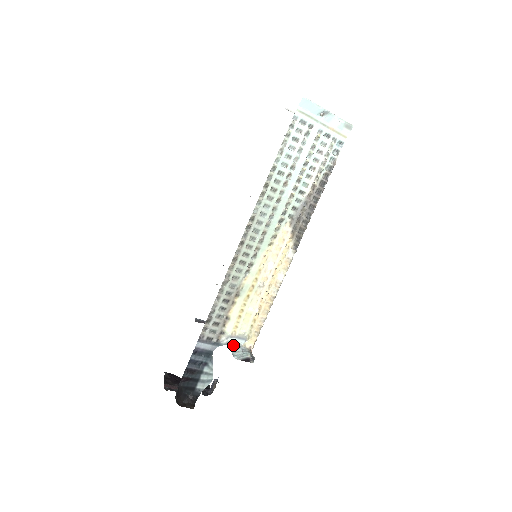
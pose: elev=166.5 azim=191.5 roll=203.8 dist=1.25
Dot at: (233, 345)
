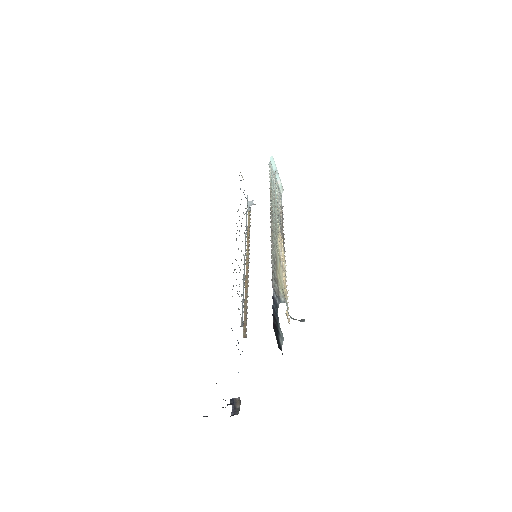
Dot at: occluded
